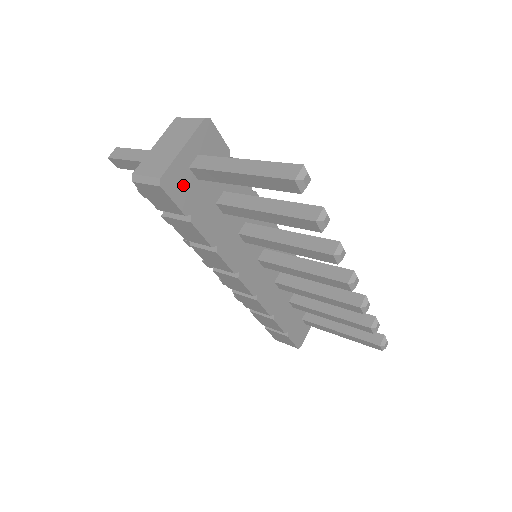
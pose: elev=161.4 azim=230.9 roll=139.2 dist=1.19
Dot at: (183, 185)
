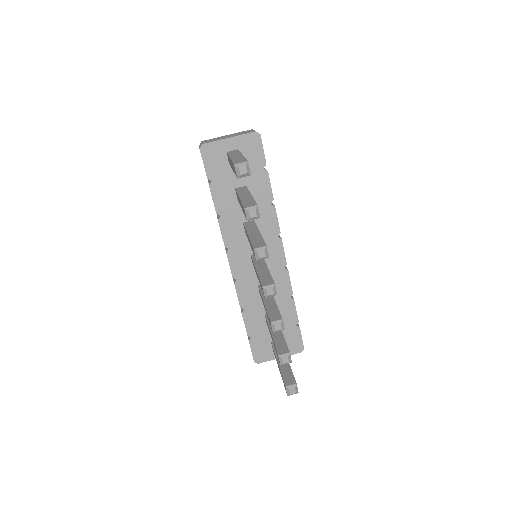
Dot at: (216, 159)
